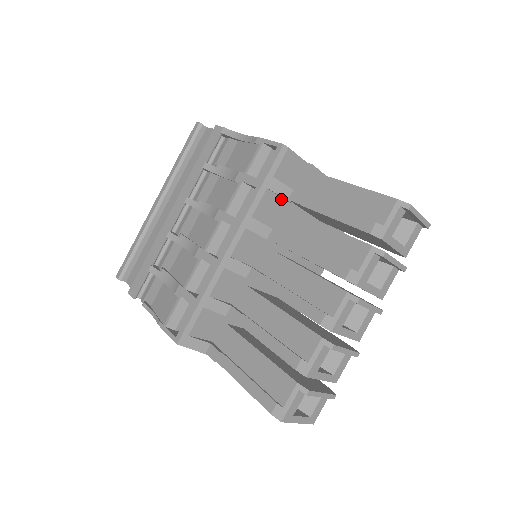
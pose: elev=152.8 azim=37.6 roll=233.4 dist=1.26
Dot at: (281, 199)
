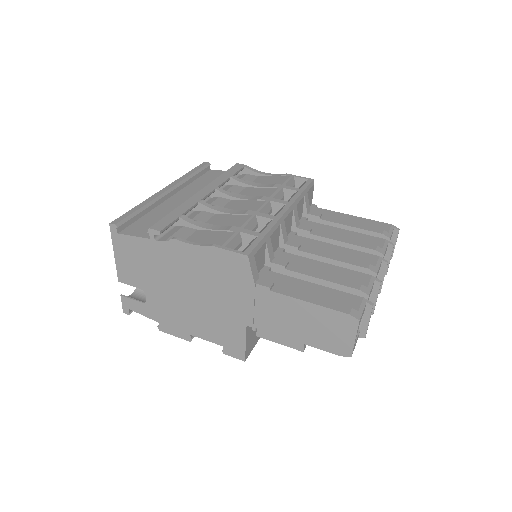
Dot at: (302, 212)
